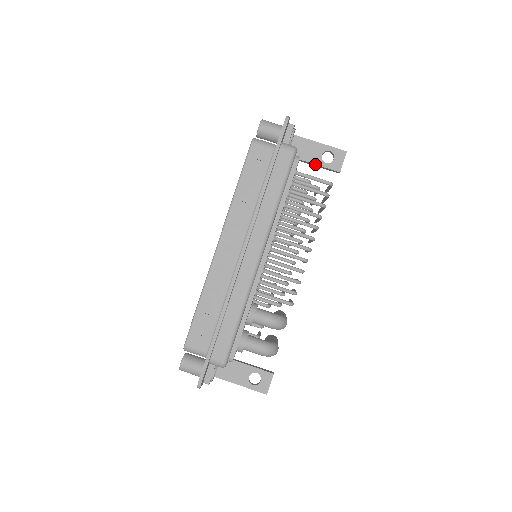
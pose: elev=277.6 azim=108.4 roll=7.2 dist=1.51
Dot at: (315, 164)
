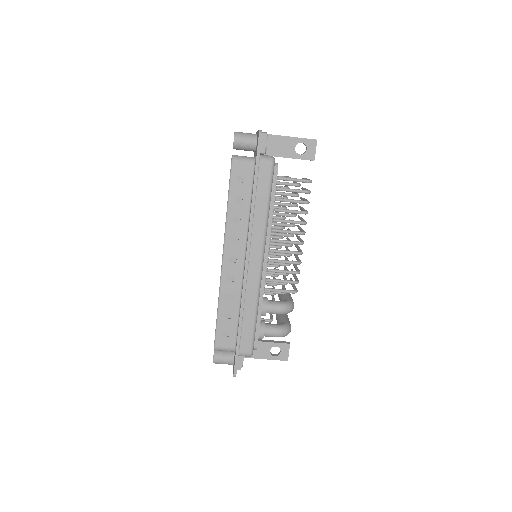
Dot at: occluded
